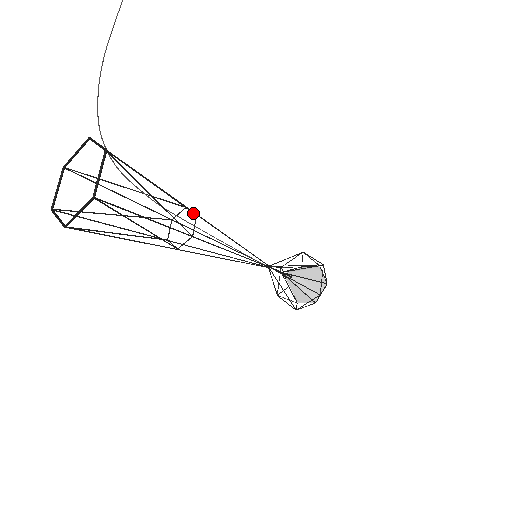
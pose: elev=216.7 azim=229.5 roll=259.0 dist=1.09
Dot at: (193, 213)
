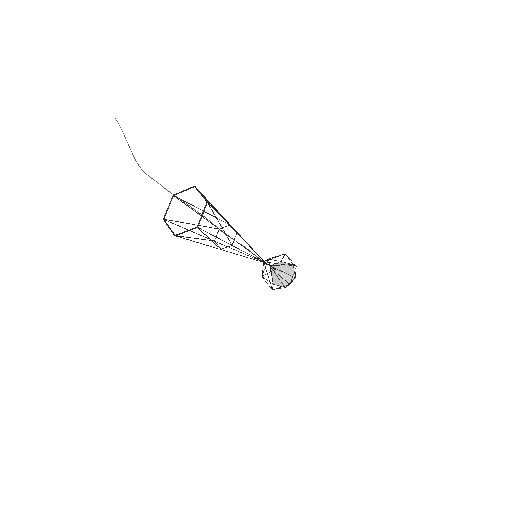
Dot at: (228, 224)
